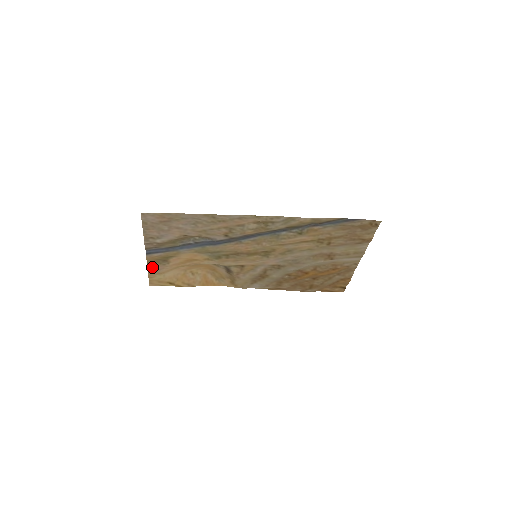
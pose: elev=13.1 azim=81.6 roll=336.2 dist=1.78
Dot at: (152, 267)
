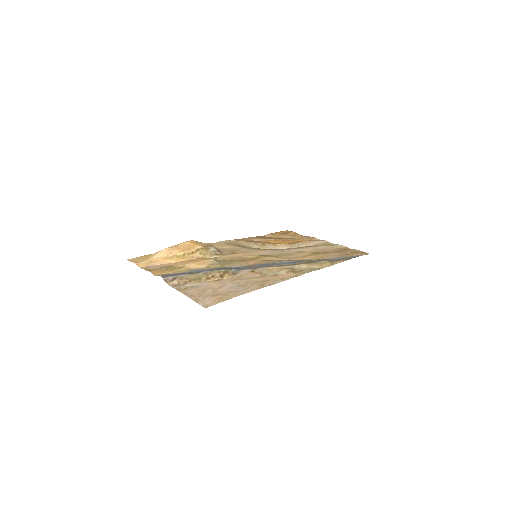
Dot at: (150, 268)
